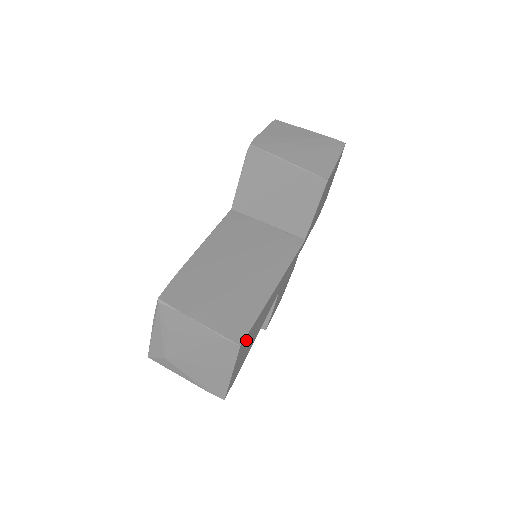
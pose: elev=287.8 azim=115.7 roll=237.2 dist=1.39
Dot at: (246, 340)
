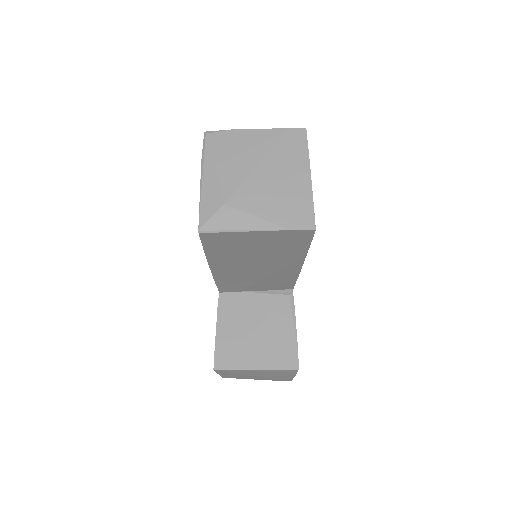
Dot at: occluded
